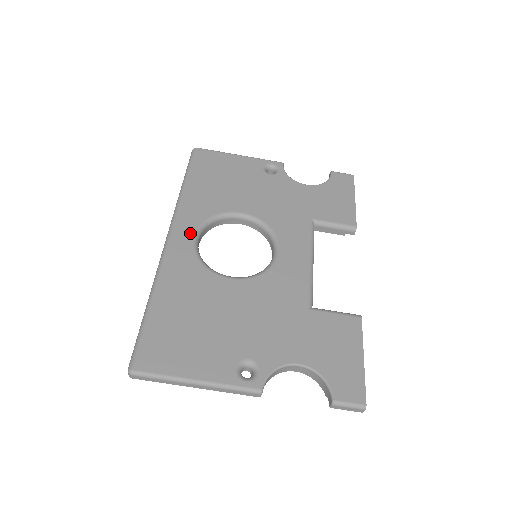
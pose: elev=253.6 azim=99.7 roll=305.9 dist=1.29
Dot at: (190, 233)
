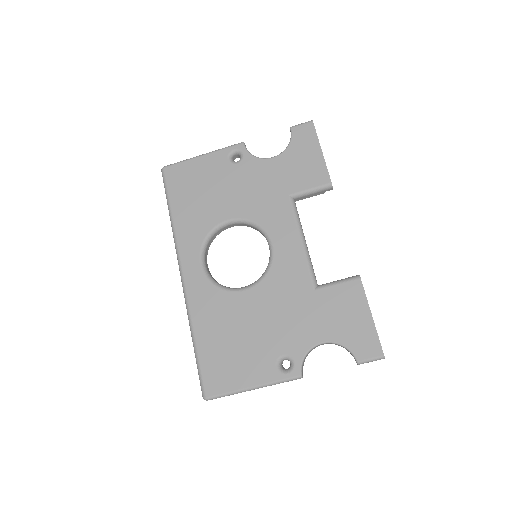
Dot at: (196, 262)
